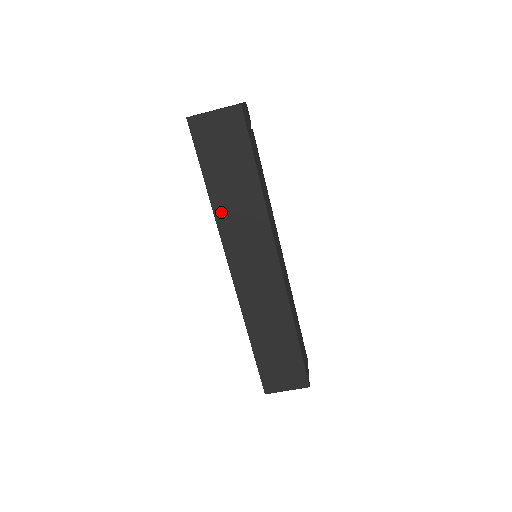
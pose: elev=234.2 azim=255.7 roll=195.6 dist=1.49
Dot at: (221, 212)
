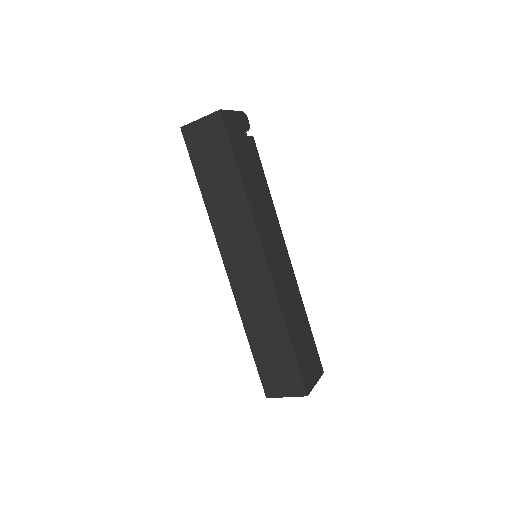
Dot at: (213, 211)
